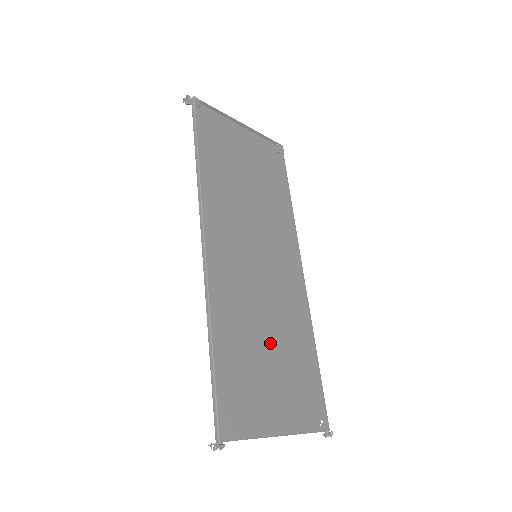
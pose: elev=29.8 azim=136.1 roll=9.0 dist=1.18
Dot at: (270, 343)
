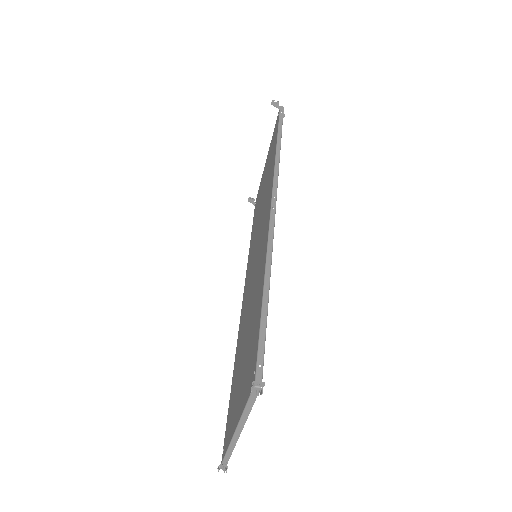
Dot at: occluded
